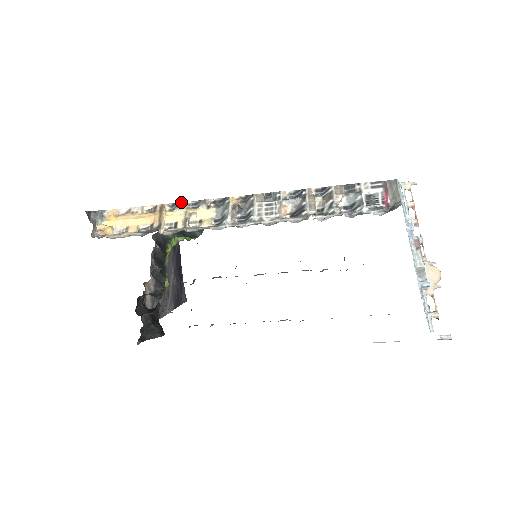
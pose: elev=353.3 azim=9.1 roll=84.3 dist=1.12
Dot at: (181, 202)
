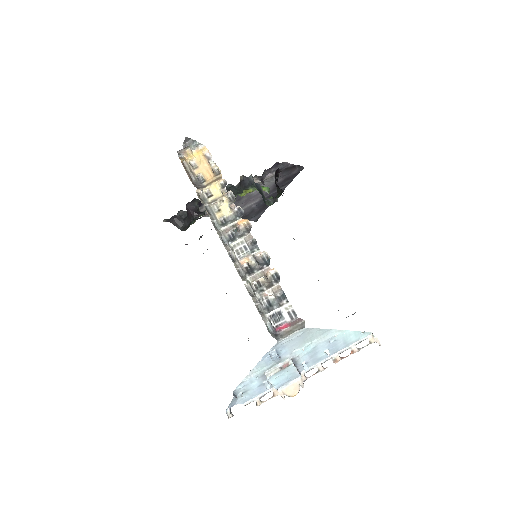
Dot at: (225, 189)
